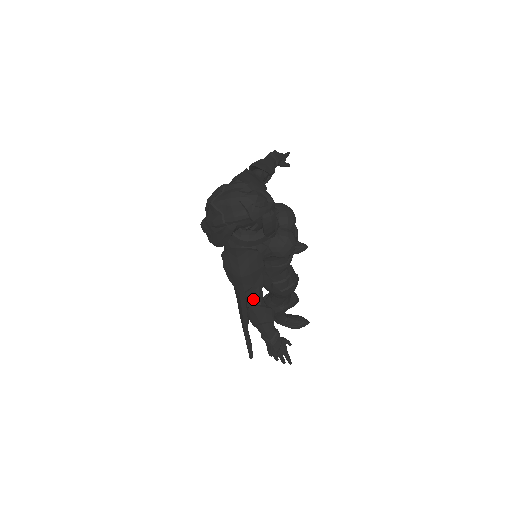
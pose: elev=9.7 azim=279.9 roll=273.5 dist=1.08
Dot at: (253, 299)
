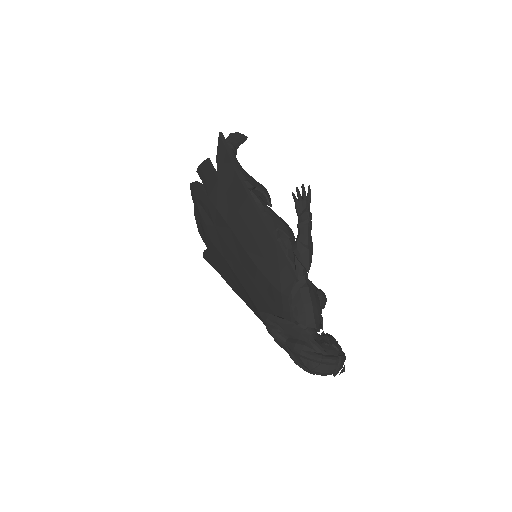
Dot at: occluded
